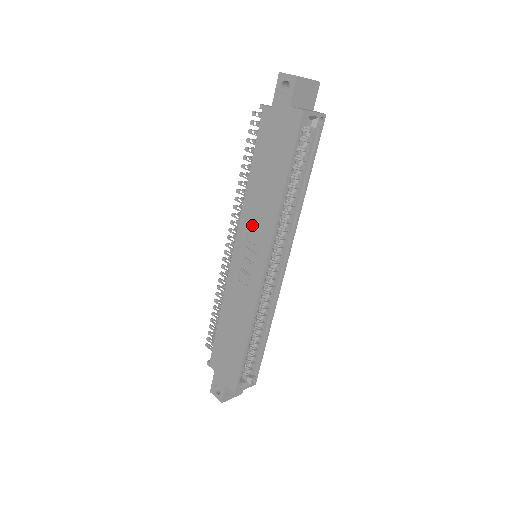
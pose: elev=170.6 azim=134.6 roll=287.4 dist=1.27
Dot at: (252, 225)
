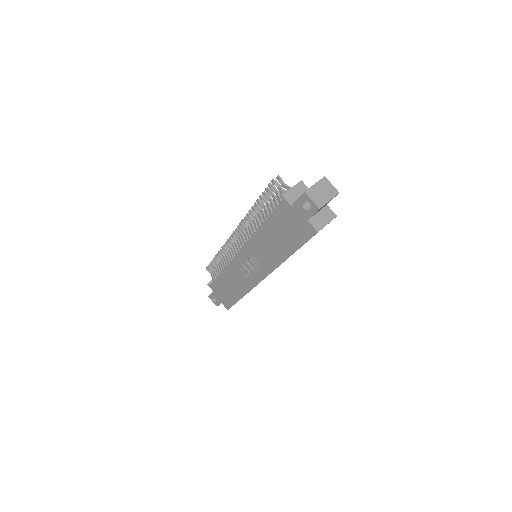
Dot at: (257, 253)
